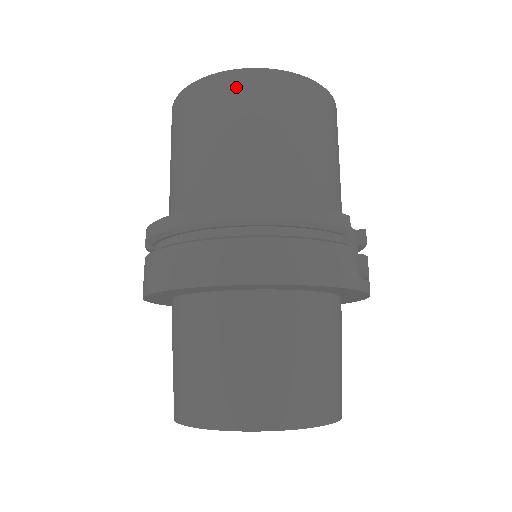
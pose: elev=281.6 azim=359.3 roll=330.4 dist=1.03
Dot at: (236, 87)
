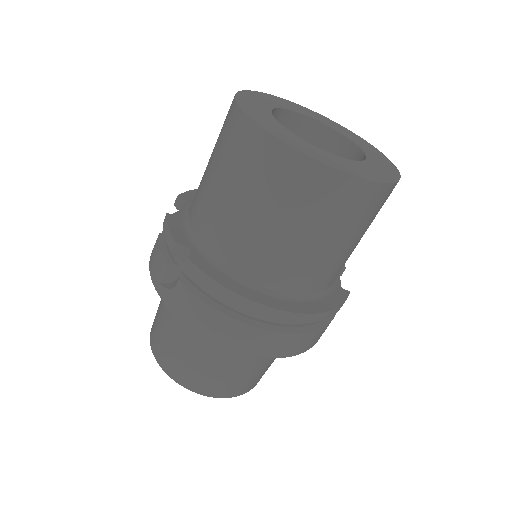
Dot at: (344, 194)
